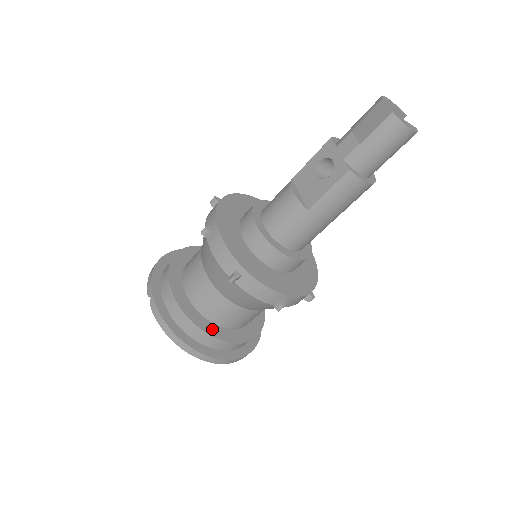
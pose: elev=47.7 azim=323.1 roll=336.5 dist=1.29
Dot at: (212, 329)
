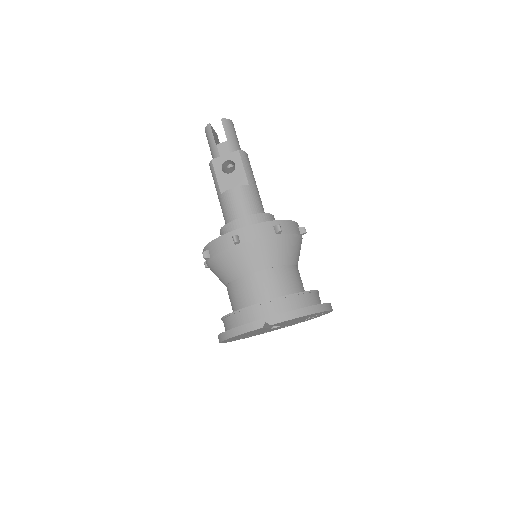
Dot at: occluded
